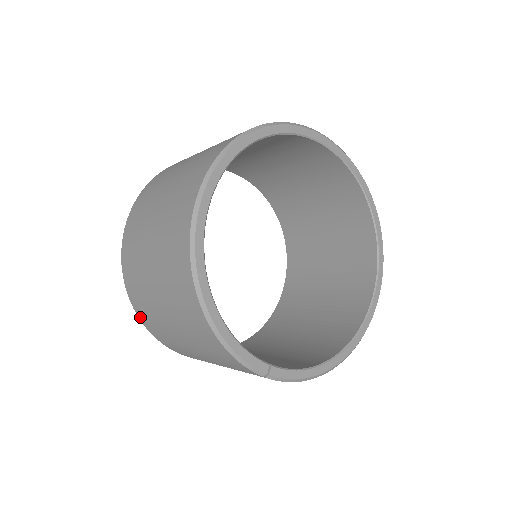
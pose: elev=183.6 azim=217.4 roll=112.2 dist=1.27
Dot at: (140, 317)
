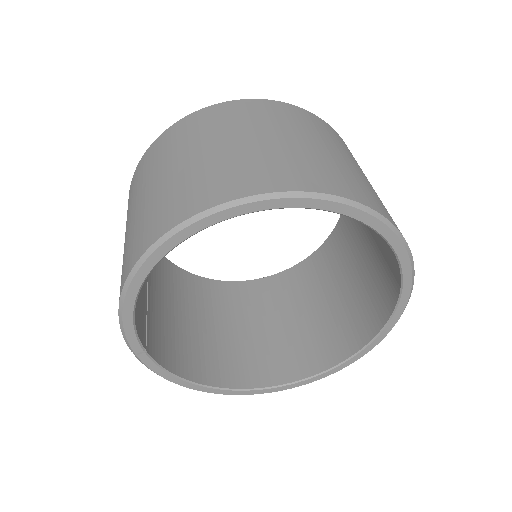
Dot at: (130, 187)
